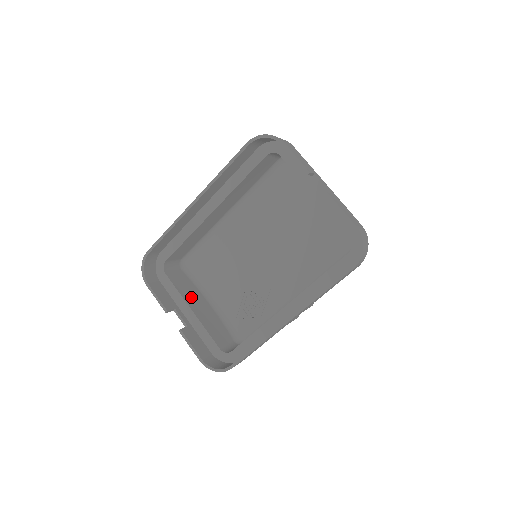
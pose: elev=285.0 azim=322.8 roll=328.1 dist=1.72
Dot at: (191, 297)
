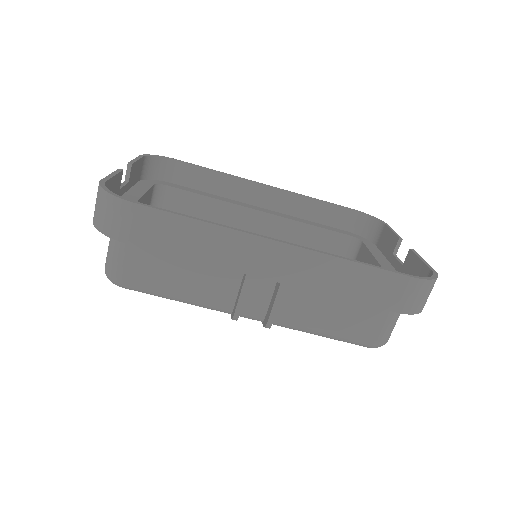
Dot at: occluded
